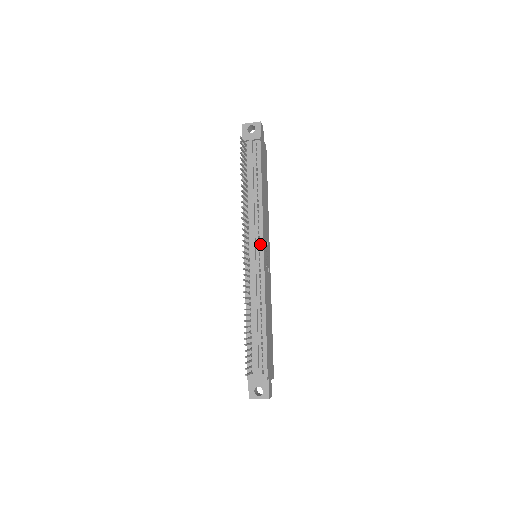
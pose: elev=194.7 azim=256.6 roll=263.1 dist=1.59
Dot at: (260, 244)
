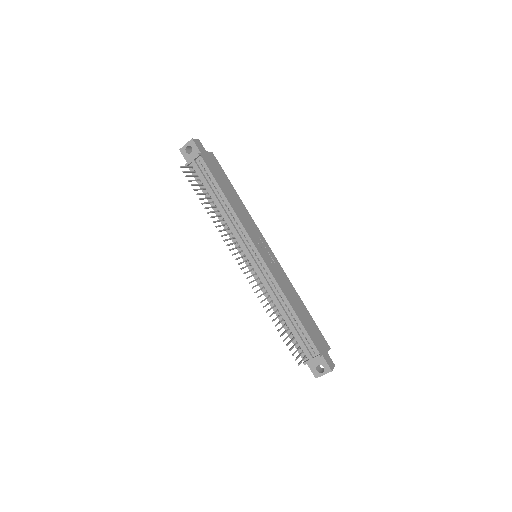
Dot at: (251, 246)
